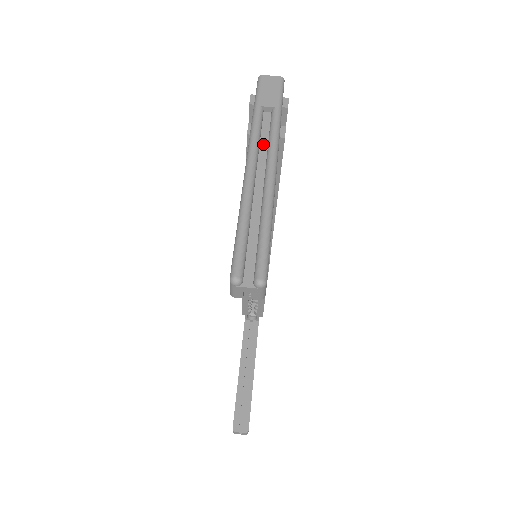
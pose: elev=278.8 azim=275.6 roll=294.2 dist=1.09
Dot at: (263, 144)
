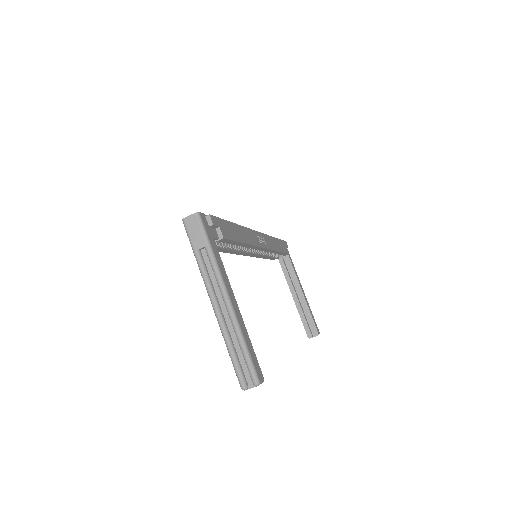
Dot at: (213, 280)
